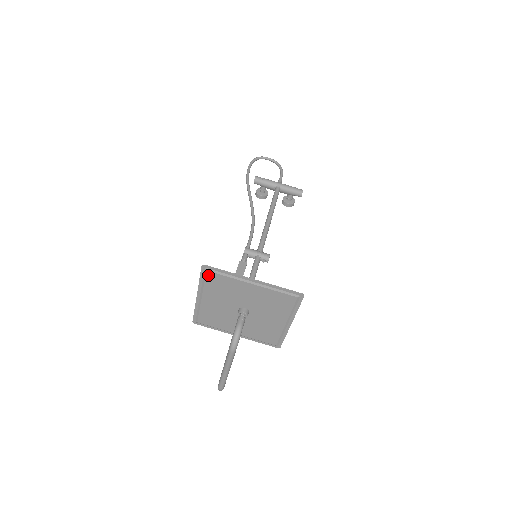
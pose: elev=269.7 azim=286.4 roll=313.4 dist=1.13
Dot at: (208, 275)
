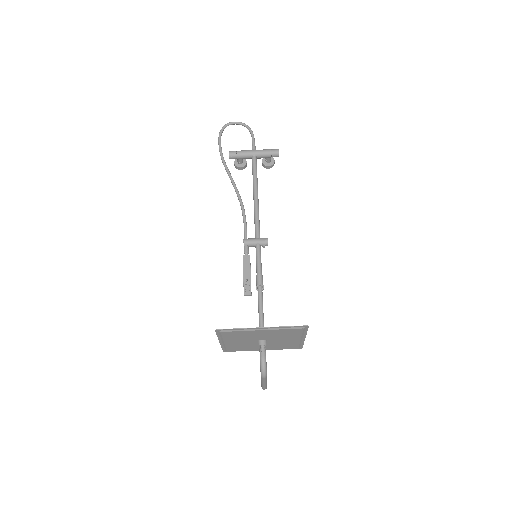
Dot at: (223, 333)
